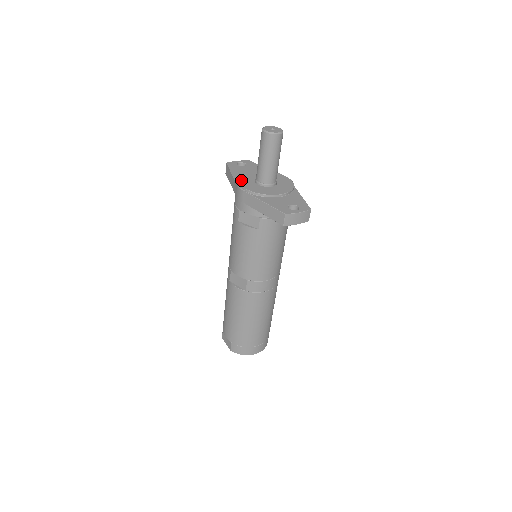
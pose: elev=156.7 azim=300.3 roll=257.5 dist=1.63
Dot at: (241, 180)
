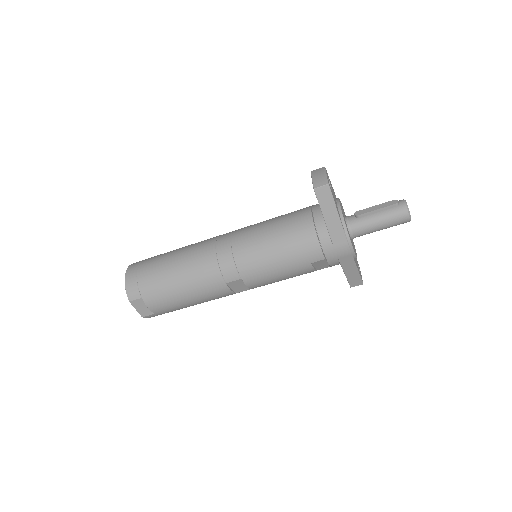
Dot at: (349, 235)
